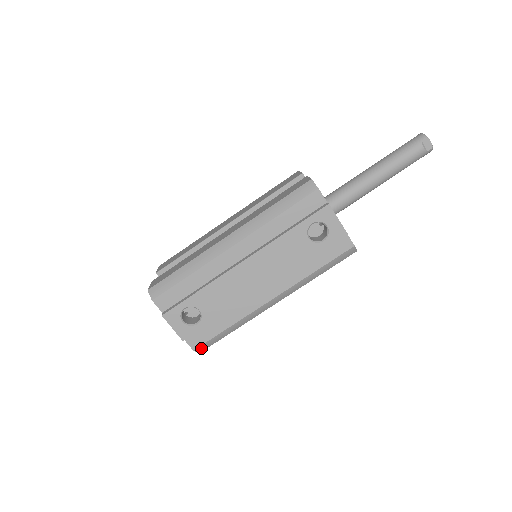
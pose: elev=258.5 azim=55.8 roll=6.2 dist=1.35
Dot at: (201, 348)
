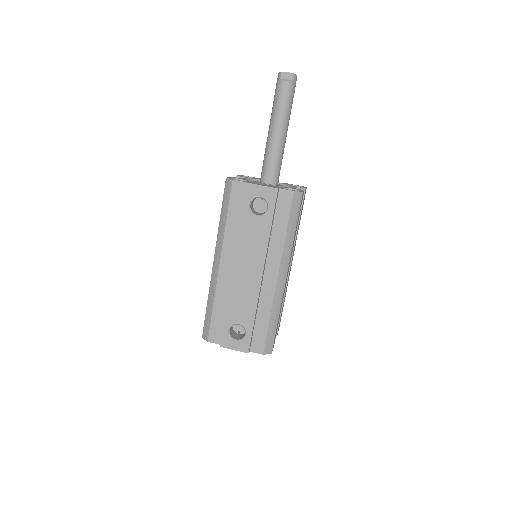
Dot at: (267, 349)
